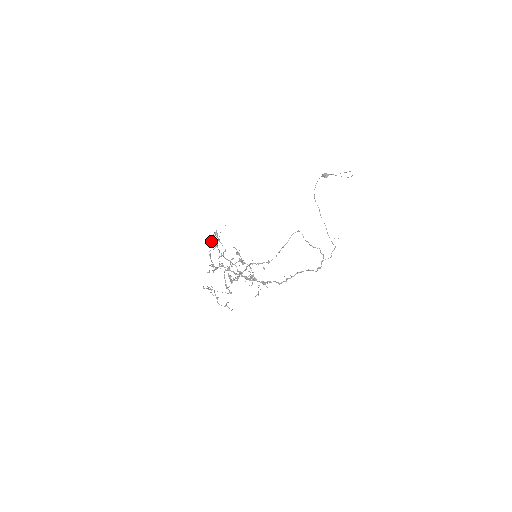
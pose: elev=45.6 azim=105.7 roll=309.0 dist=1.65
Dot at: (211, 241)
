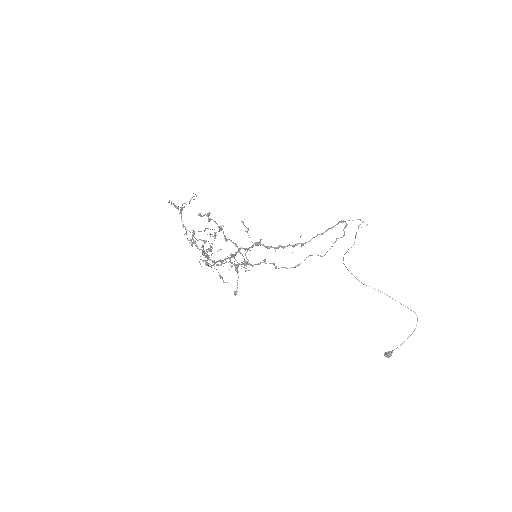
Dot at: occluded
